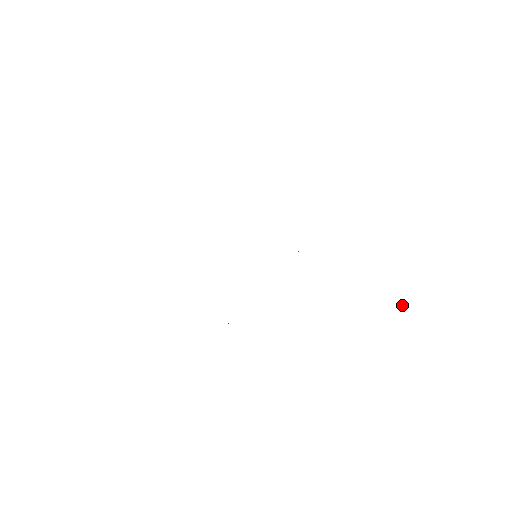
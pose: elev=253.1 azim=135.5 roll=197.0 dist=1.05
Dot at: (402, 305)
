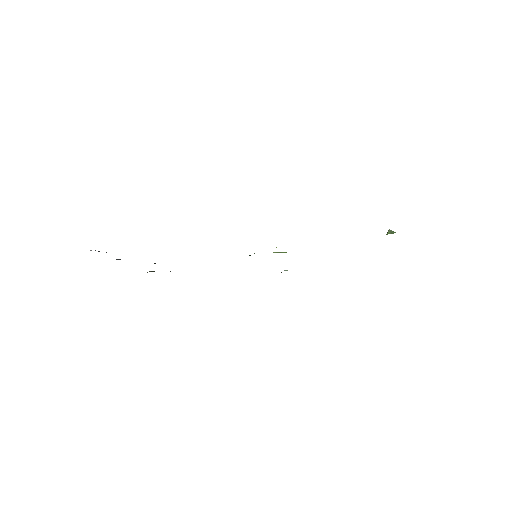
Dot at: occluded
